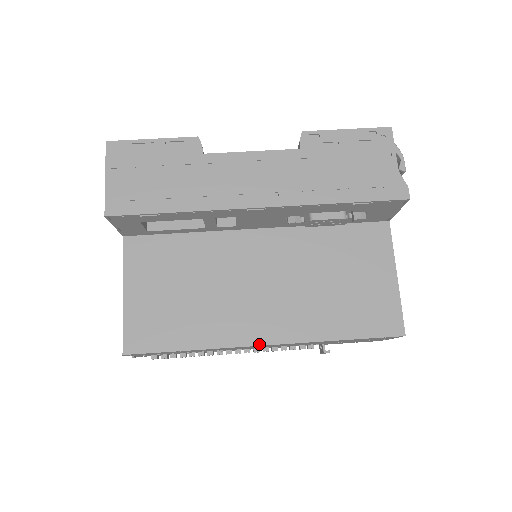
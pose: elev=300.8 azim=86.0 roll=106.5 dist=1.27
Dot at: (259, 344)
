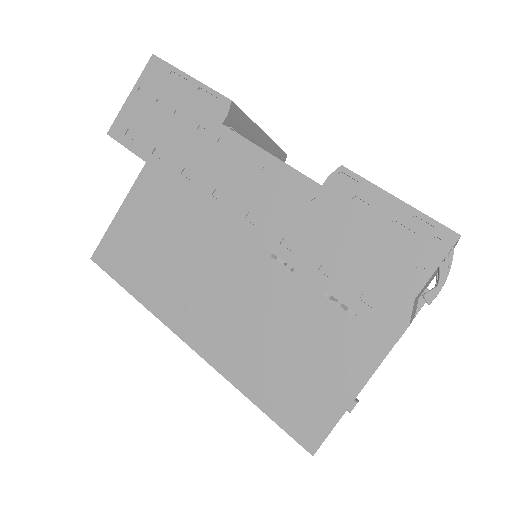
Dot at: (184, 339)
